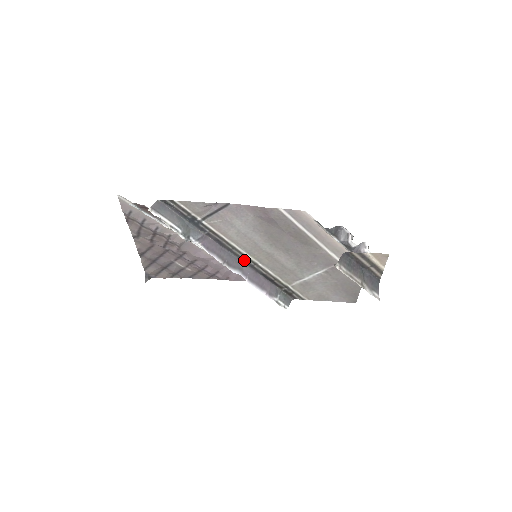
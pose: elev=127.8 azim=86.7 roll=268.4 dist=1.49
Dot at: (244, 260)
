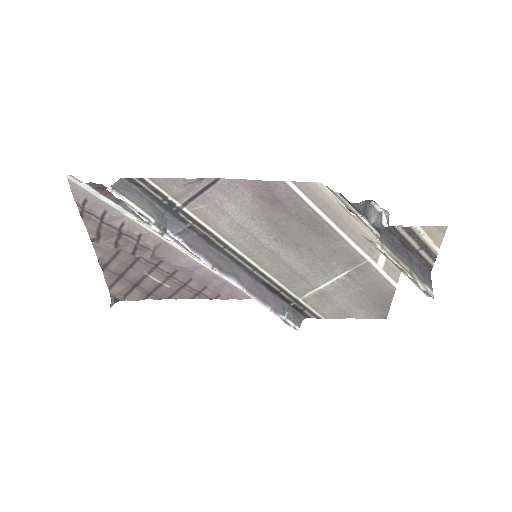
Dot at: (240, 264)
